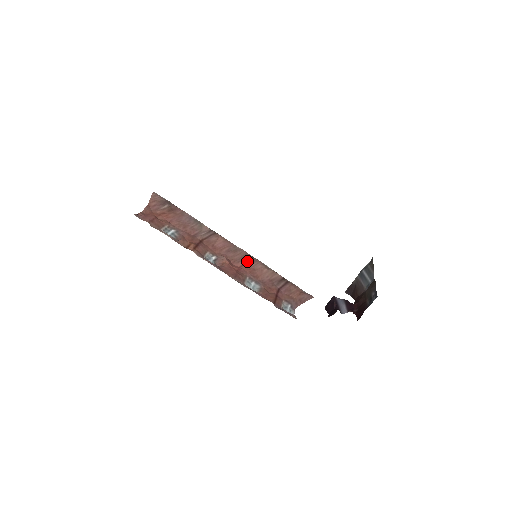
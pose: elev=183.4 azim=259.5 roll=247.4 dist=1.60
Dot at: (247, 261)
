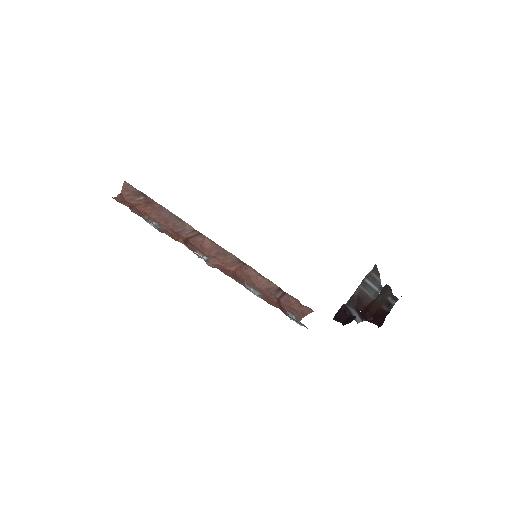
Dot at: (240, 266)
